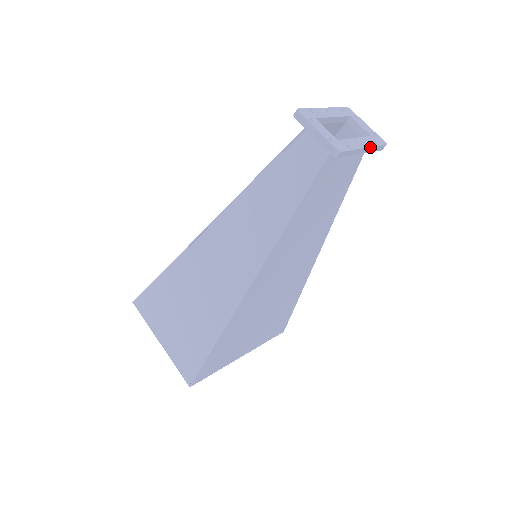
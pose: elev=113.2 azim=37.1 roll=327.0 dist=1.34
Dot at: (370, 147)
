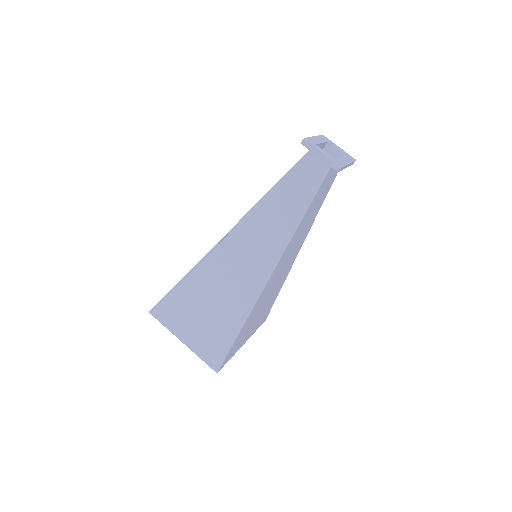
Dot at: occluded
